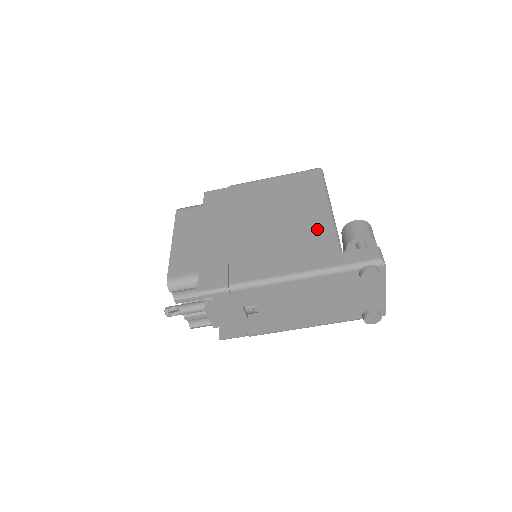
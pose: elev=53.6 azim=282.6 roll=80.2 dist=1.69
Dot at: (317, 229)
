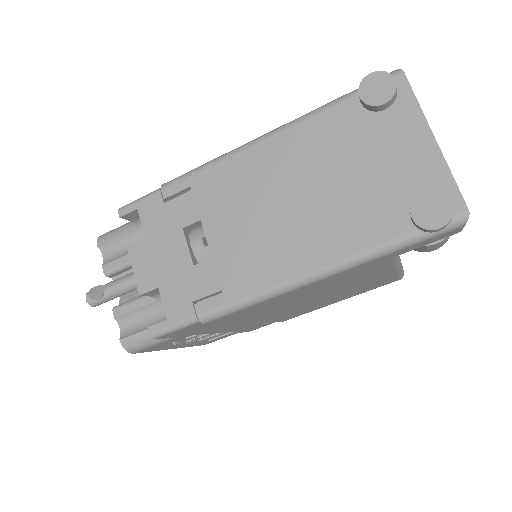
Dot at: occluded
